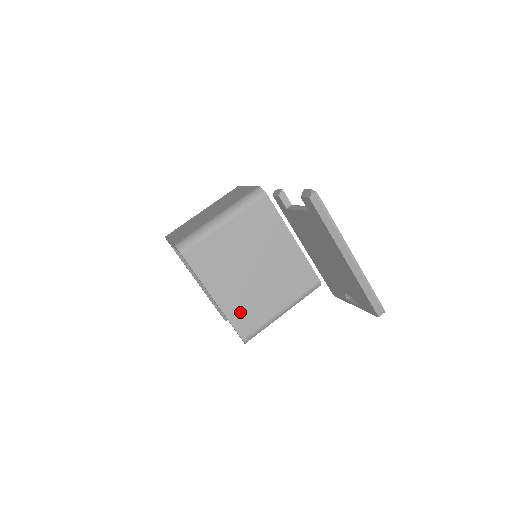
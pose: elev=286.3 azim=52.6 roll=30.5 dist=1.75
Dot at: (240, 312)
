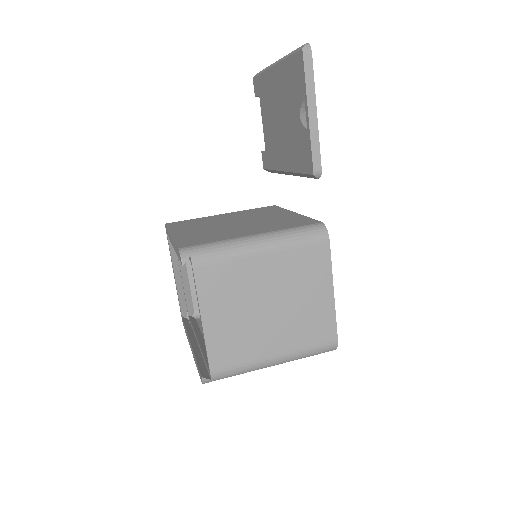
Dot at: (194, 238)
